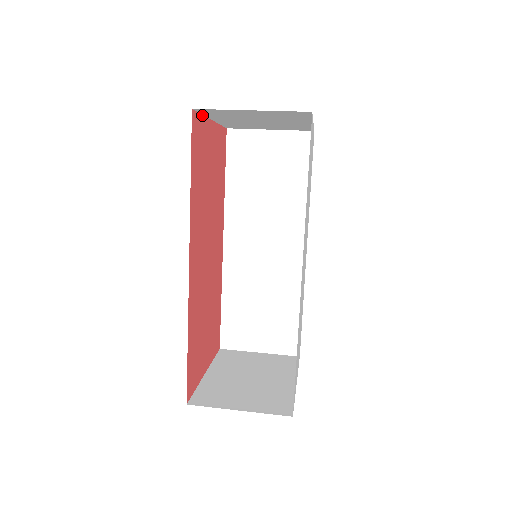
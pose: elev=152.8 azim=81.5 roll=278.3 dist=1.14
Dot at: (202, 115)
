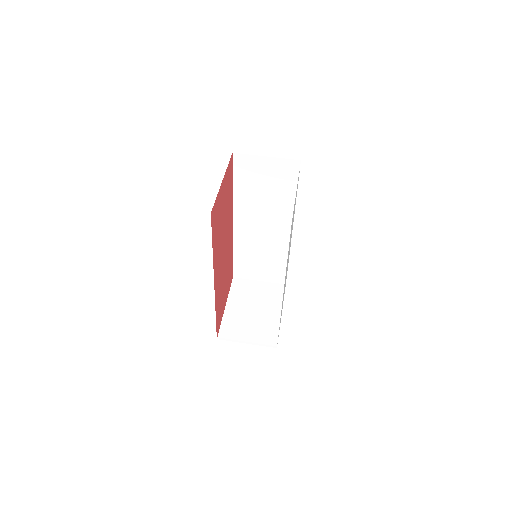
Dot at: occluded
